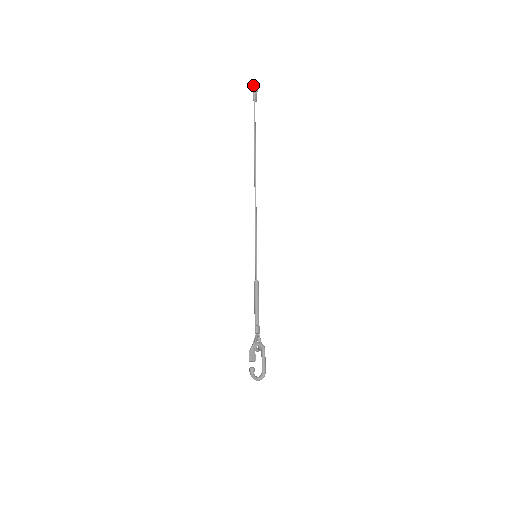
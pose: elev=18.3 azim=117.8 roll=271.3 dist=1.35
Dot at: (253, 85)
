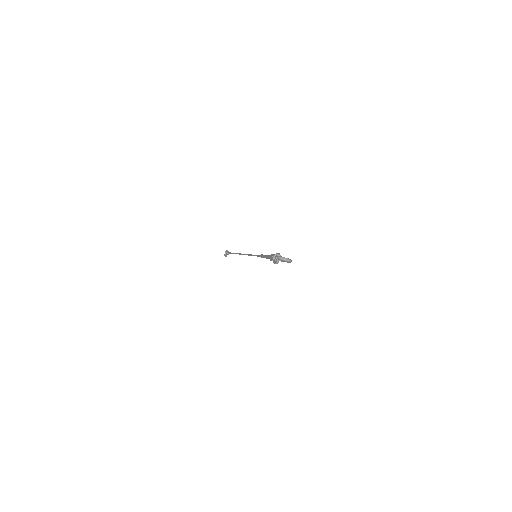
Dot at: occluded
